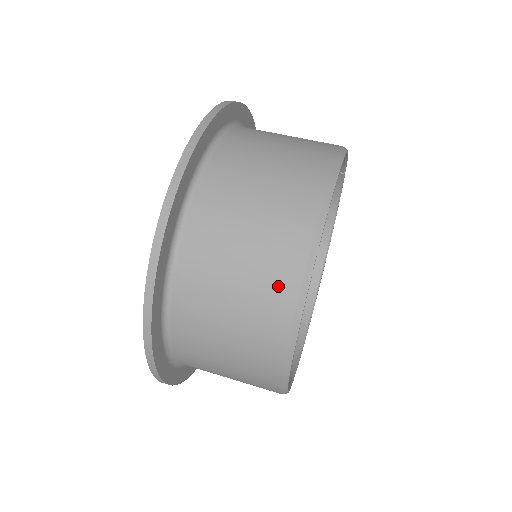
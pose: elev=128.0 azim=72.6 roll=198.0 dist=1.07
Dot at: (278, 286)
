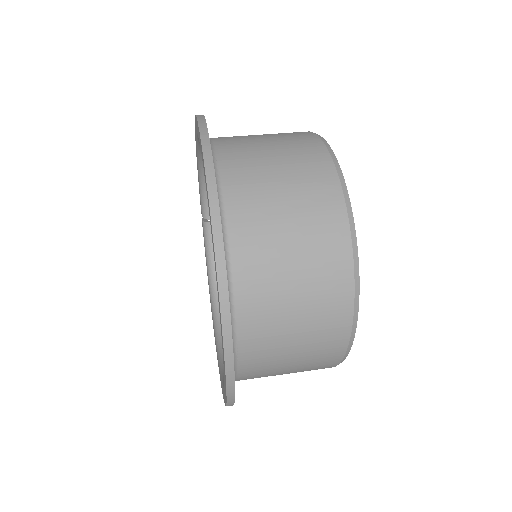
Dot at: (314, 162)
